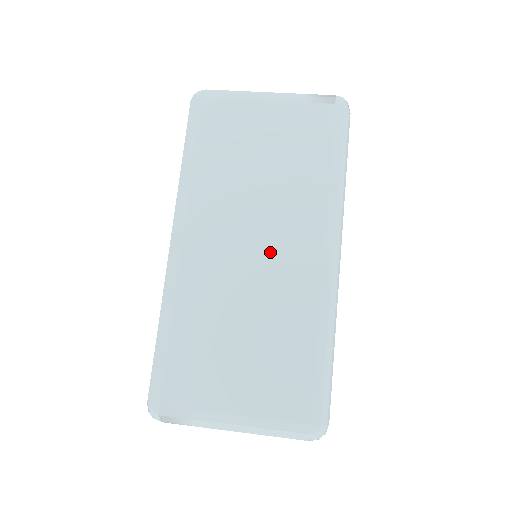
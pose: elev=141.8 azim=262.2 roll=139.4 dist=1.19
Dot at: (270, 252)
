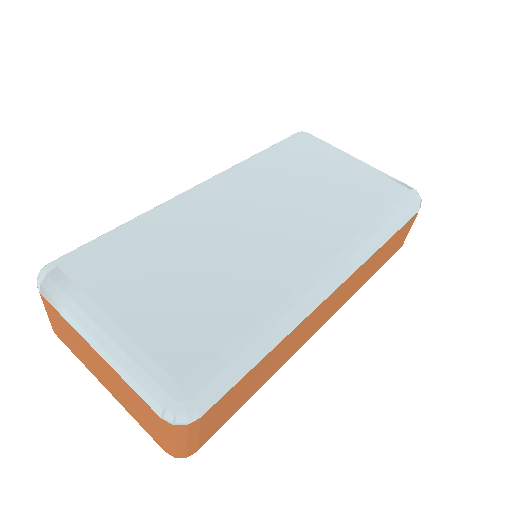
Dot at: (274, 234)
